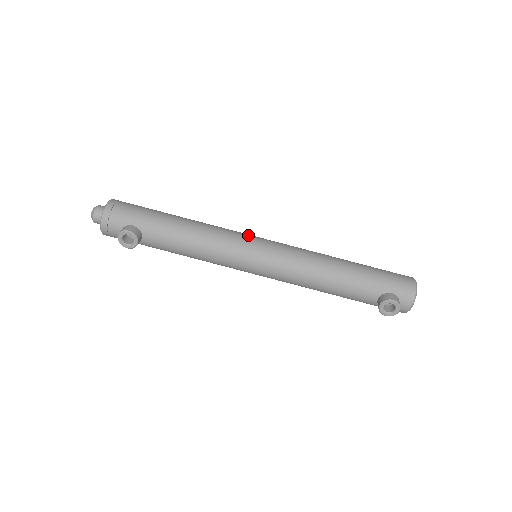
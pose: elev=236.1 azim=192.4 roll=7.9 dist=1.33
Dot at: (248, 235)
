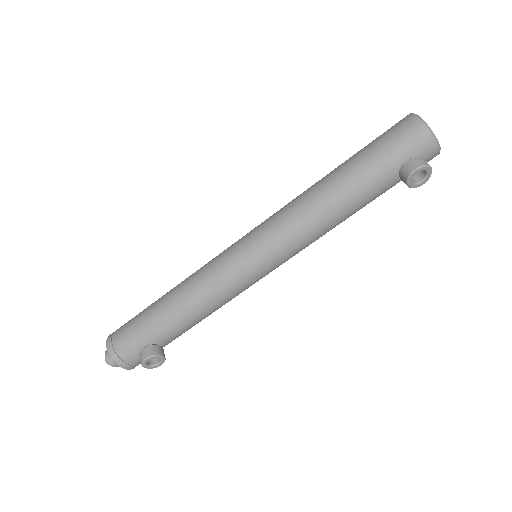
Dot at: (229, 251)
